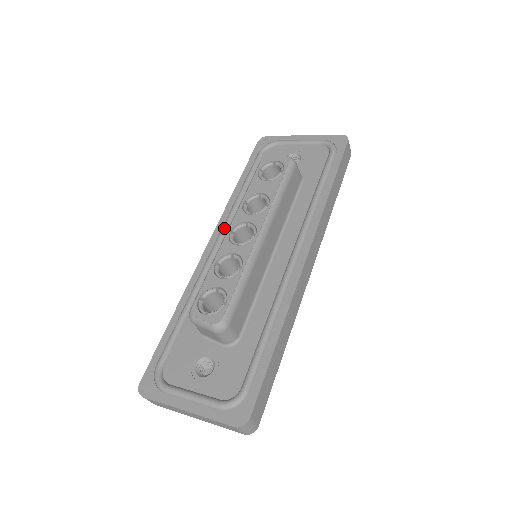
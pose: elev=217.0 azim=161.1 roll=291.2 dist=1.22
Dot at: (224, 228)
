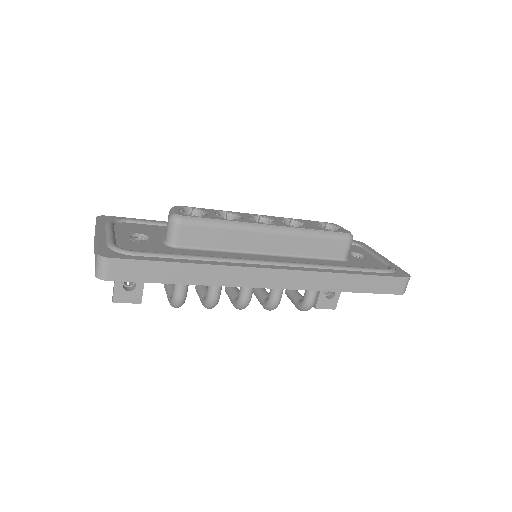
Dot at: occluded
